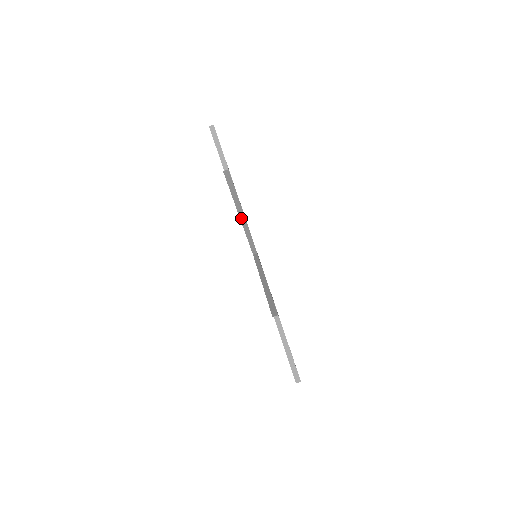
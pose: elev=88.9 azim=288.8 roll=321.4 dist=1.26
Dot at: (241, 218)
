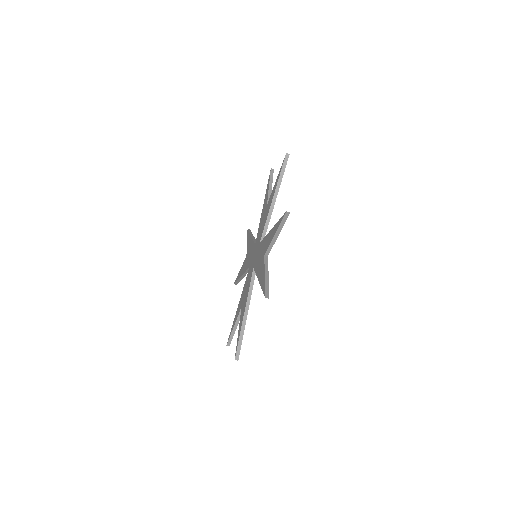
Dot at: (259, 281)
